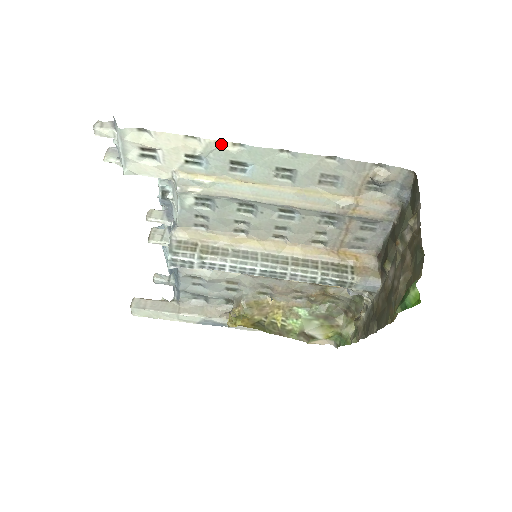
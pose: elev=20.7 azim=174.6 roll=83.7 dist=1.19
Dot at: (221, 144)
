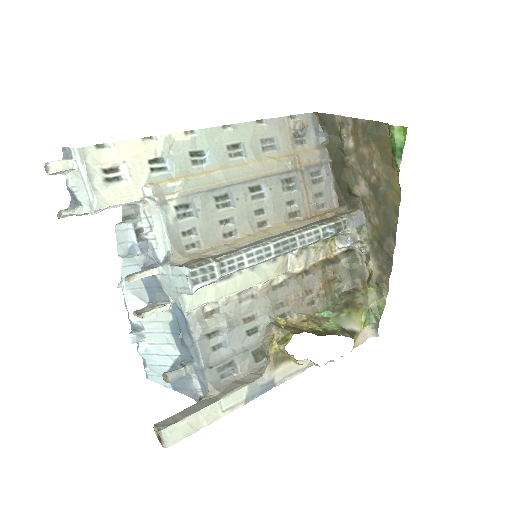
Dot at: (175, 137)
